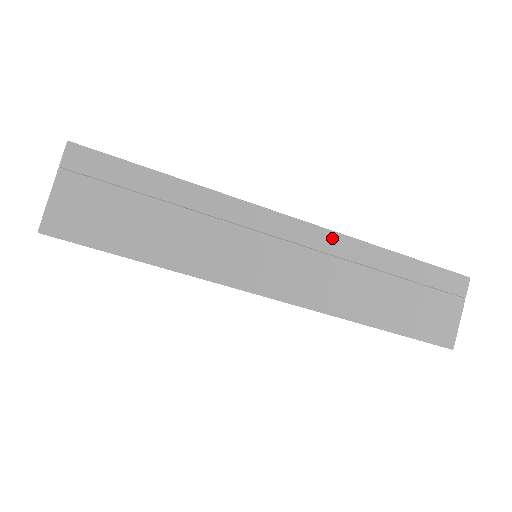
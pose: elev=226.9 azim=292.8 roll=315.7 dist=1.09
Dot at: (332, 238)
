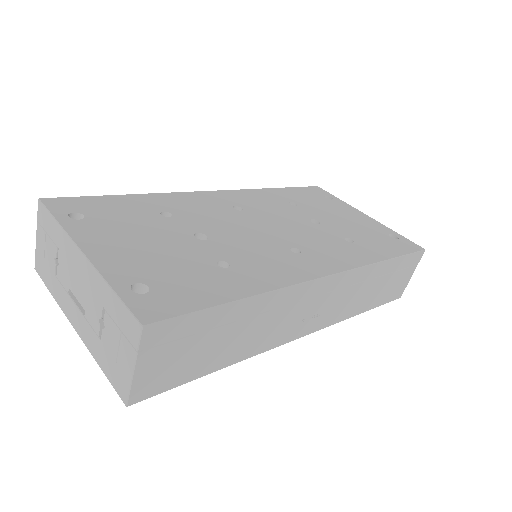
Dot at: (351, 275)
